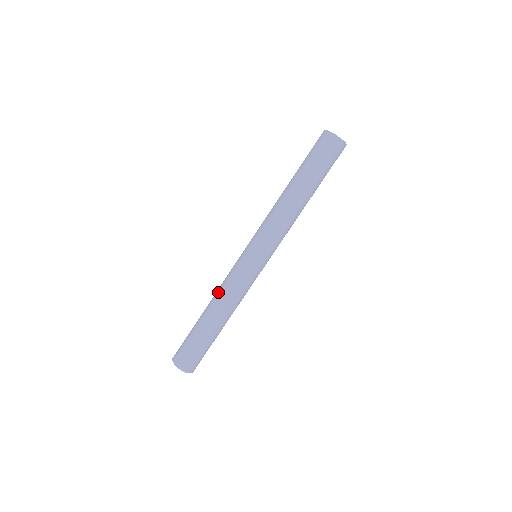
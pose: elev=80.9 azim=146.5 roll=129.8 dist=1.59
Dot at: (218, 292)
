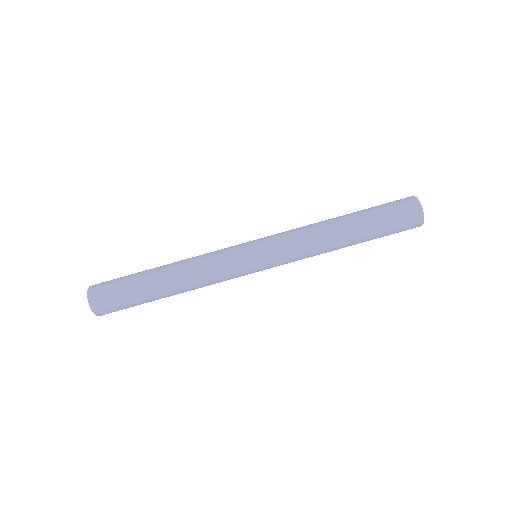
Dot at: (192, 261)
